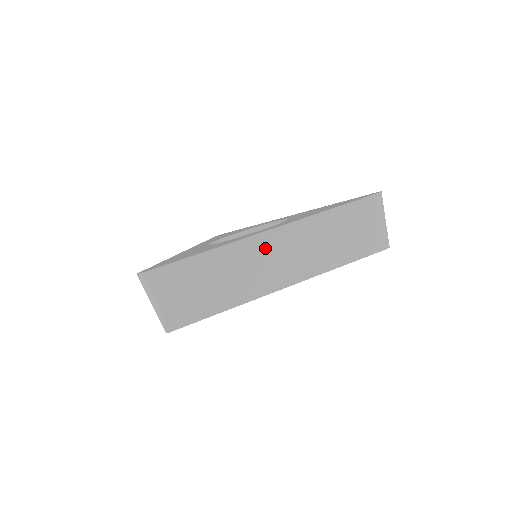
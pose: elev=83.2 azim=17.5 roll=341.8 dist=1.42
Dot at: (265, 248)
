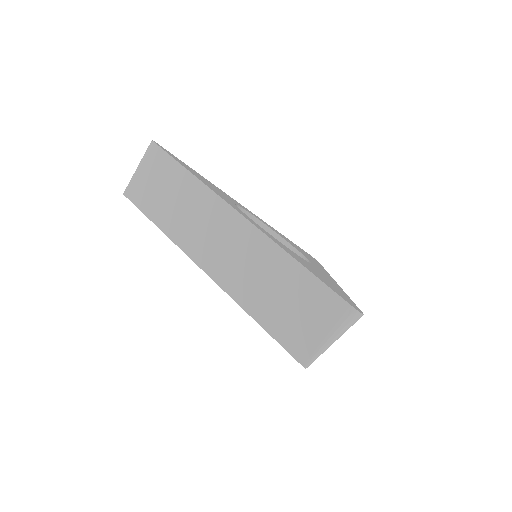
Dot at: (221, 220)
